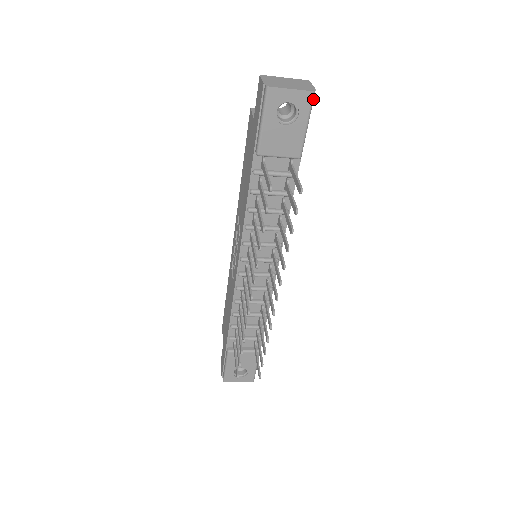
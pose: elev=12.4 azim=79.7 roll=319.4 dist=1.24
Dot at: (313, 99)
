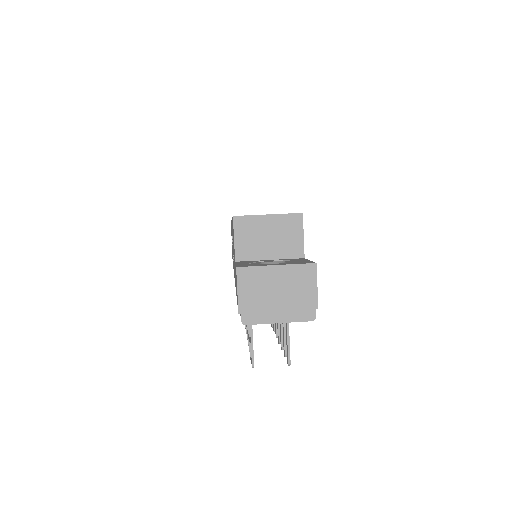
Dot at: (313, 316)
